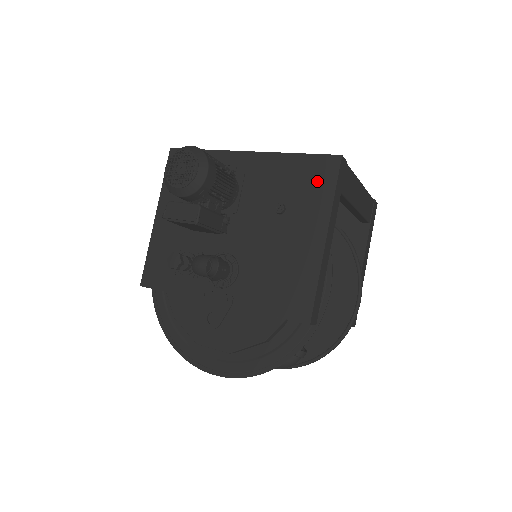
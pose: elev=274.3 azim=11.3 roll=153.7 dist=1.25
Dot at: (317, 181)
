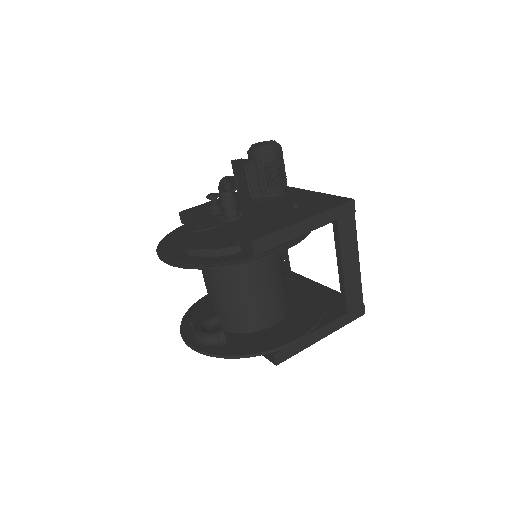
Dot at: (329, 203)
